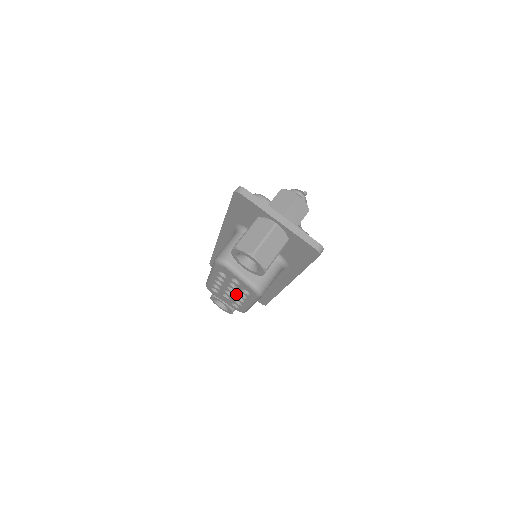
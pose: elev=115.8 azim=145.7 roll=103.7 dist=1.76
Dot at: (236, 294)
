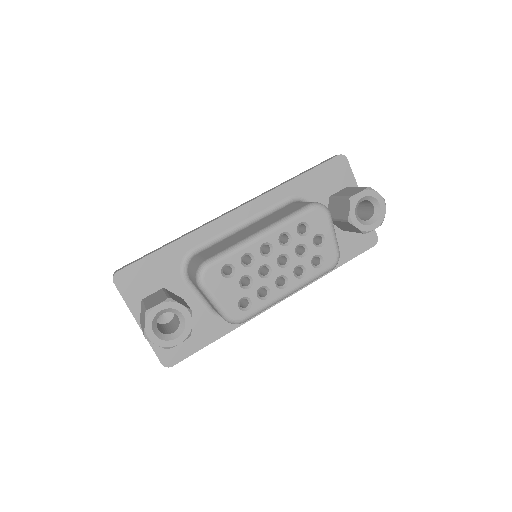
Dot at: (285, 270)
